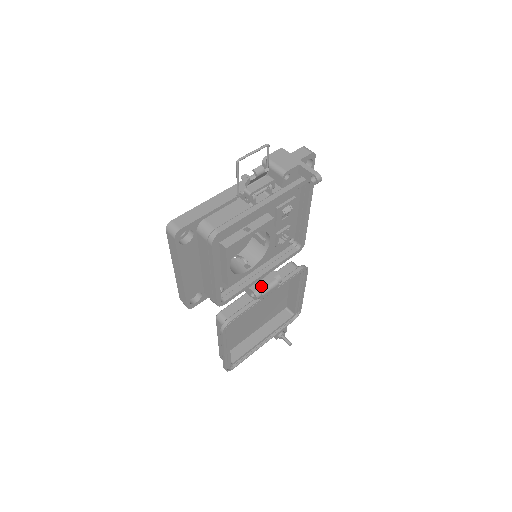
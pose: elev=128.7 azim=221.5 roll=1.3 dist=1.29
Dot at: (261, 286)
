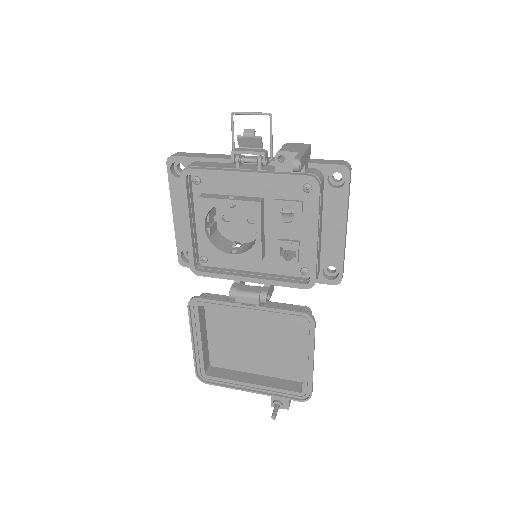
Dot at: (242, 288)
